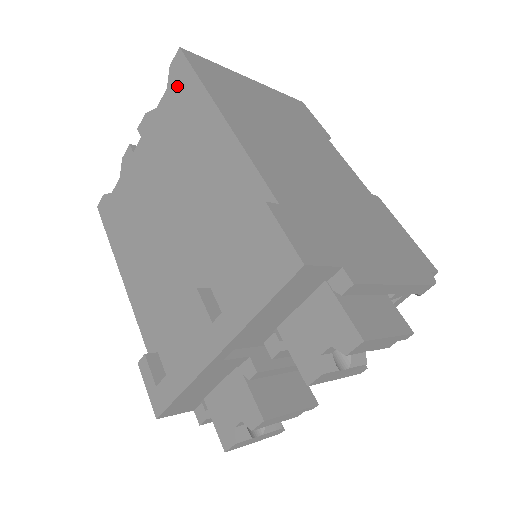
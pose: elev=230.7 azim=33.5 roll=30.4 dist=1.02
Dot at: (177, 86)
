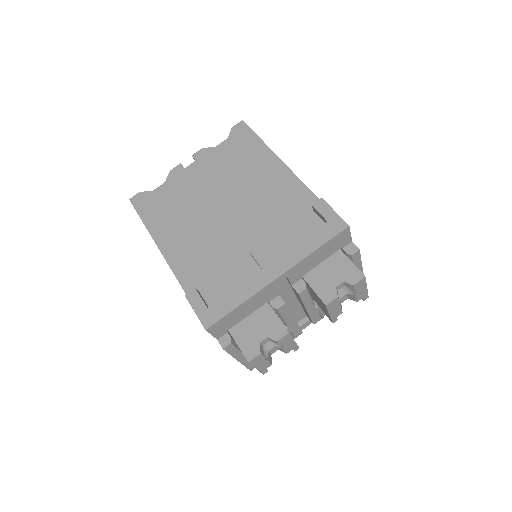
Dot at: (238, 138)
